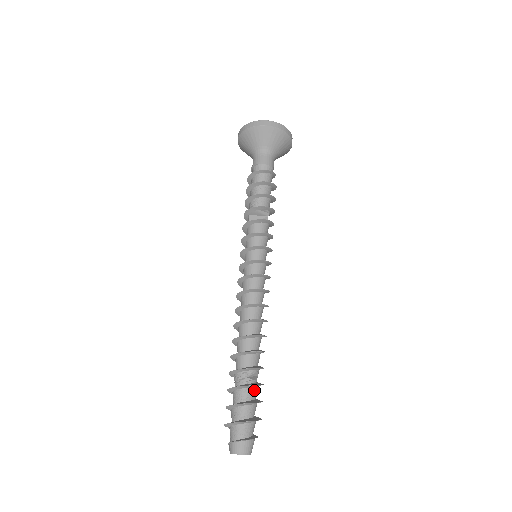
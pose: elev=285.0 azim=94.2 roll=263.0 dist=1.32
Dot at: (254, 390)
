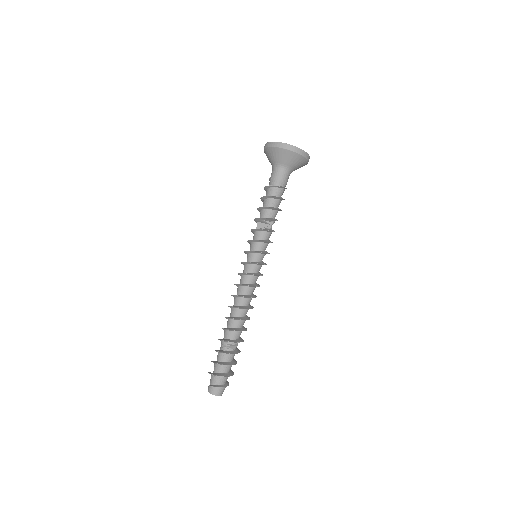
Dot at: (230, 356)
